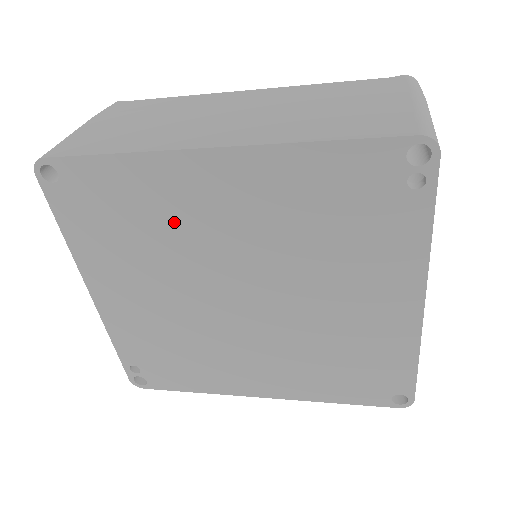
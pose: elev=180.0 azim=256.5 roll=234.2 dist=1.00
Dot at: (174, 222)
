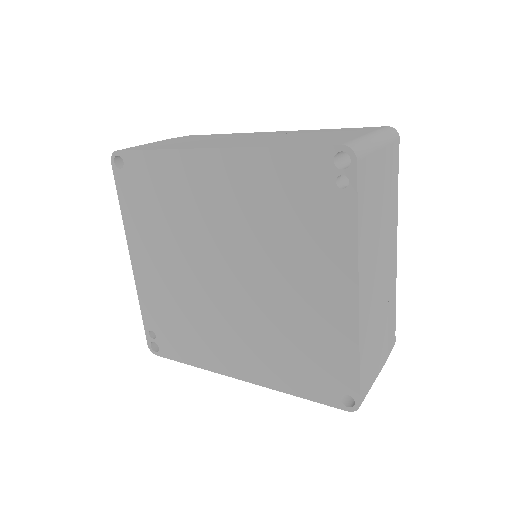
Dot at: (186, 204)
